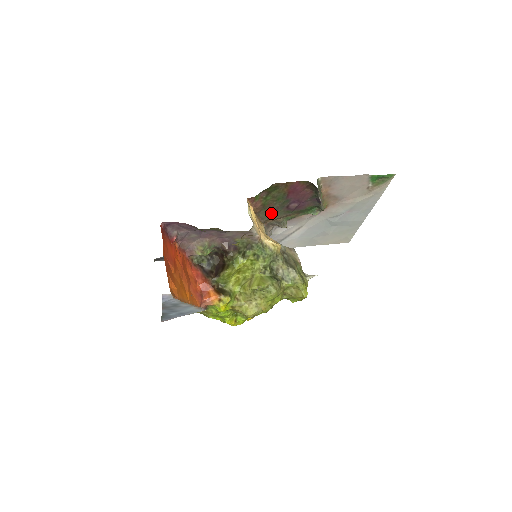
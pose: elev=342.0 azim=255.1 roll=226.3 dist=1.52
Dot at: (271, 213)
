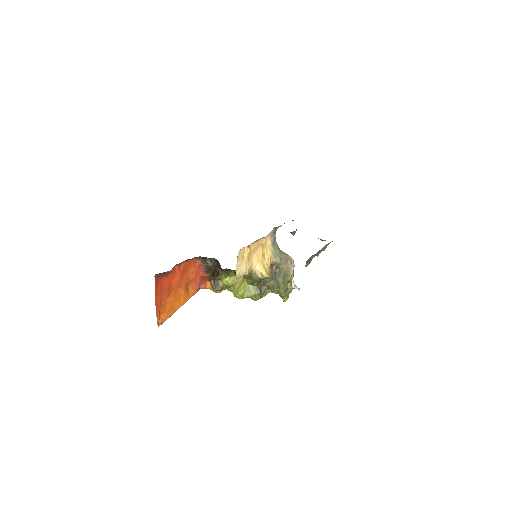
Dot at: occluded
